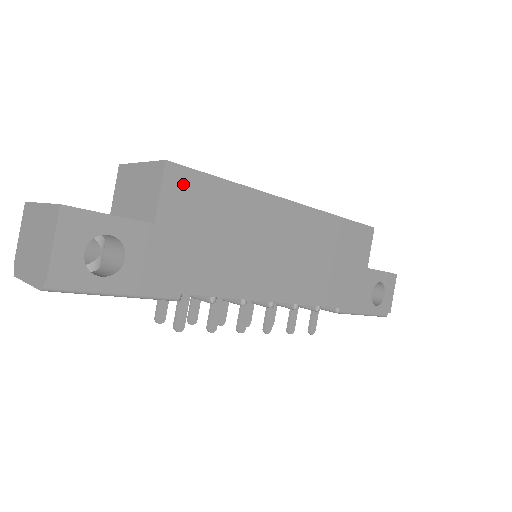
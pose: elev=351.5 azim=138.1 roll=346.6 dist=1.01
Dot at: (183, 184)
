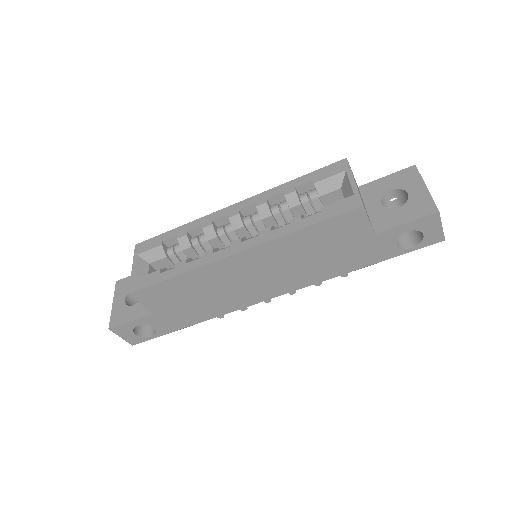
Dot at: (148, 295)
